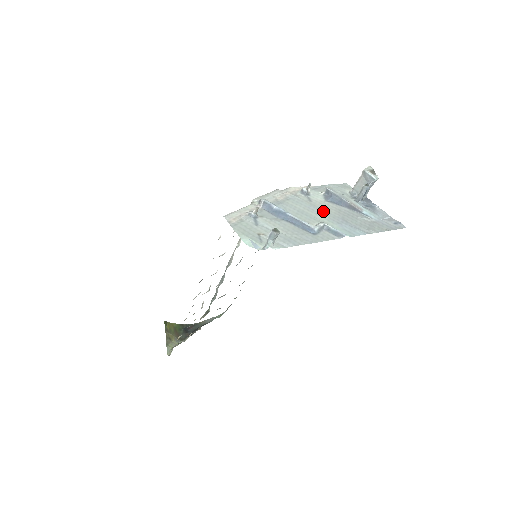
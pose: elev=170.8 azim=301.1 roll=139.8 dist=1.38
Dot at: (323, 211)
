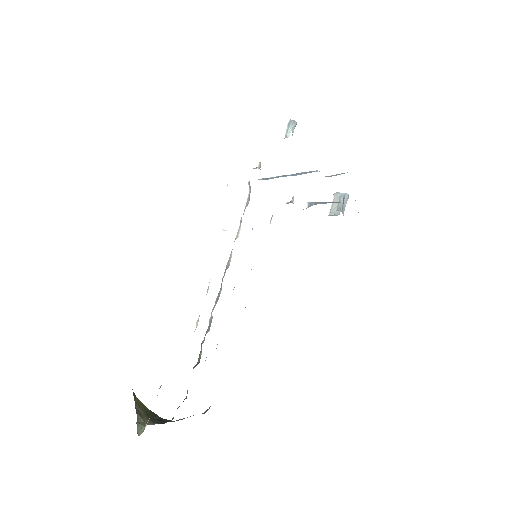
Dot at: occluded
